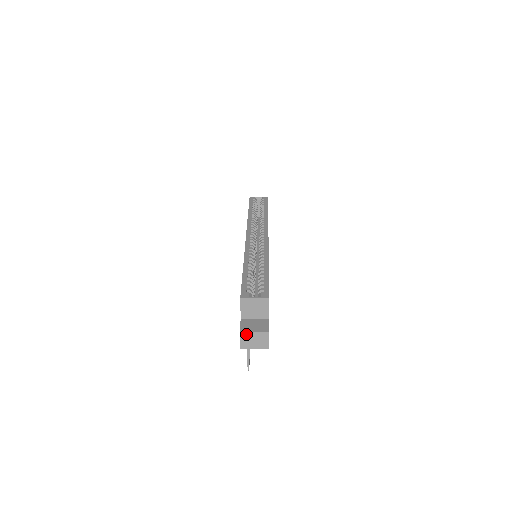
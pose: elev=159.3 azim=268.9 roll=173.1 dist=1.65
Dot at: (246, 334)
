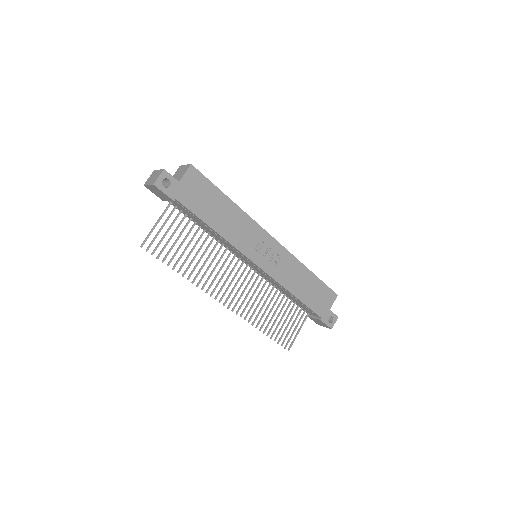
Dot at: (155, 172)
